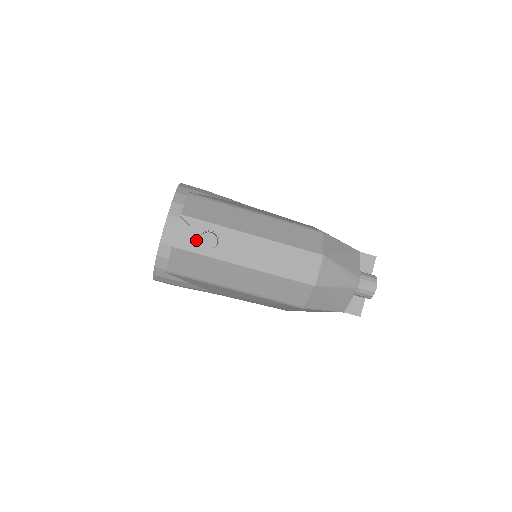
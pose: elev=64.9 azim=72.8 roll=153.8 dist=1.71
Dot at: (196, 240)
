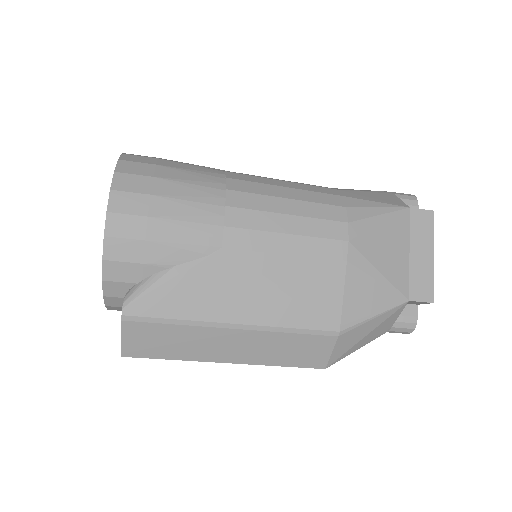
Dot at: occluded
